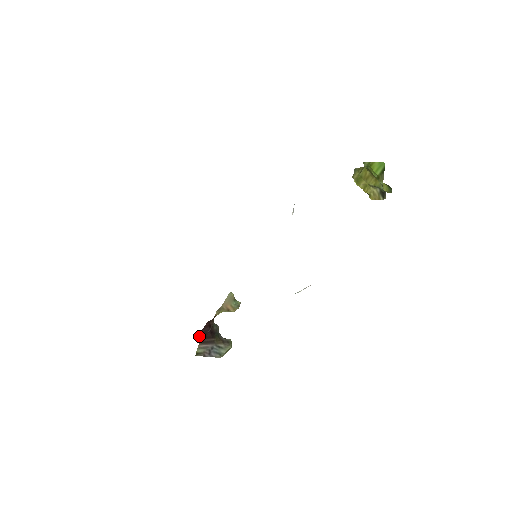
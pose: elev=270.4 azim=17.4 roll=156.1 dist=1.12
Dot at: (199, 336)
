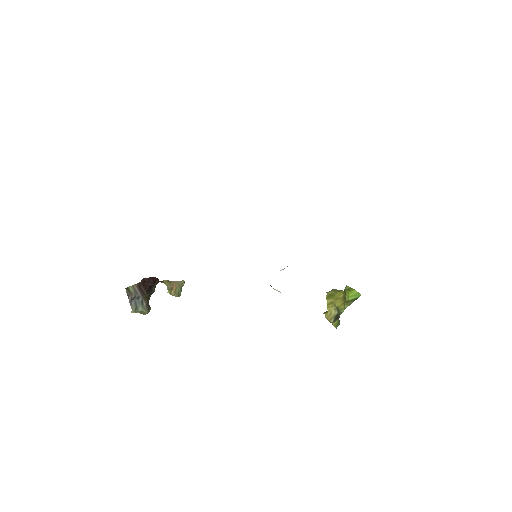
Dot at: (143, 279)
